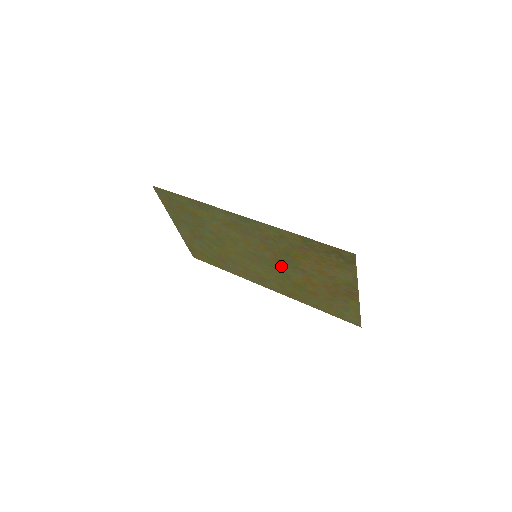
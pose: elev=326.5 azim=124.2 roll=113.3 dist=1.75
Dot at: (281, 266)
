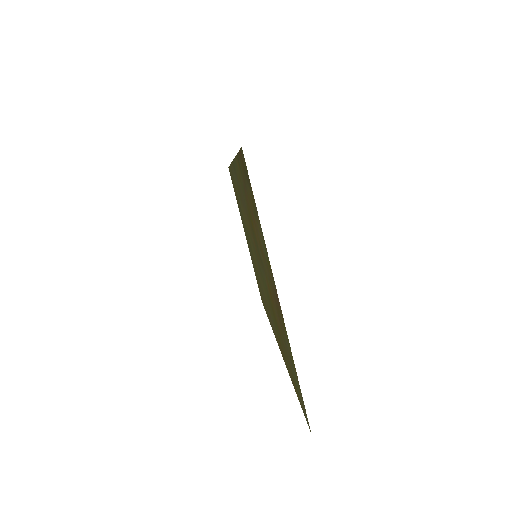
Dot at: occluded
